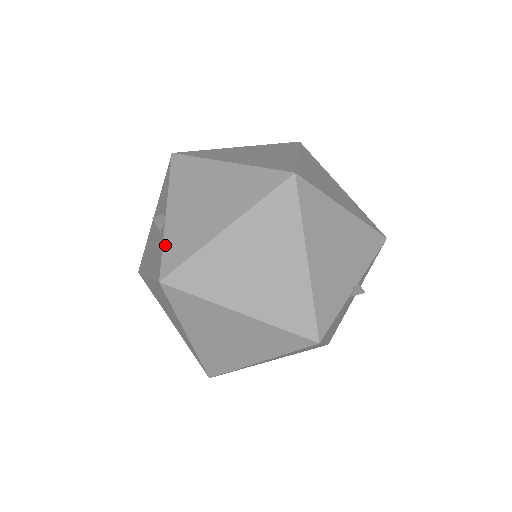
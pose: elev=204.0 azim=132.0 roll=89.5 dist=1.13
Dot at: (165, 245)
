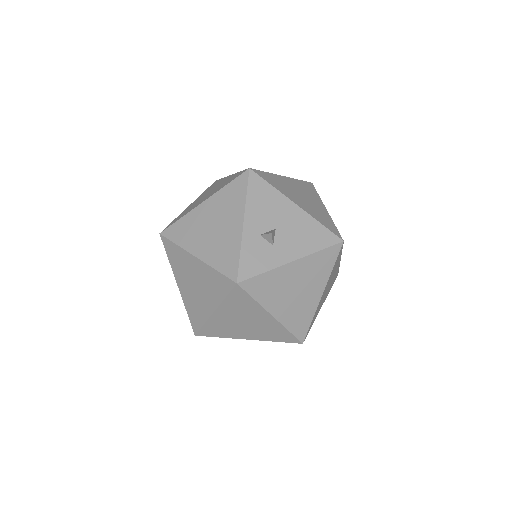
Dot at: occluded
